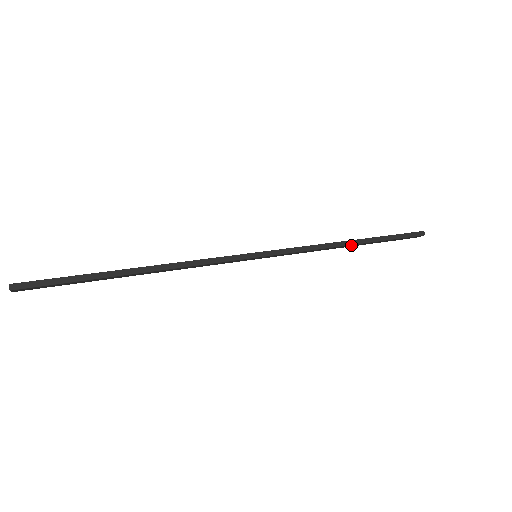
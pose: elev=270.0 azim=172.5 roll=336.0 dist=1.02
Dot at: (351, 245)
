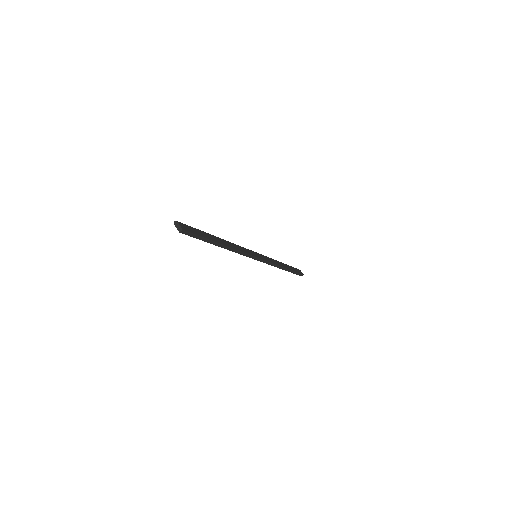
Dot at: occluded
